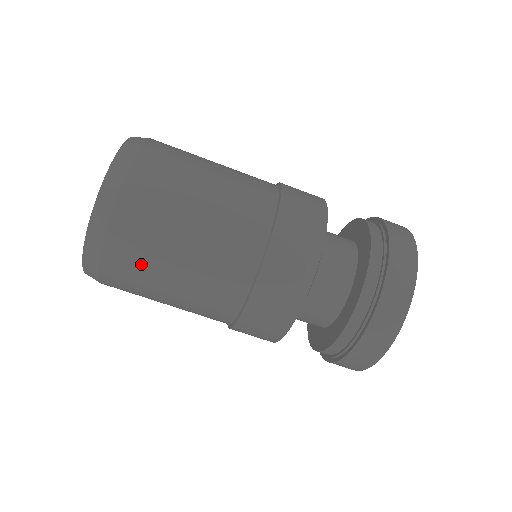
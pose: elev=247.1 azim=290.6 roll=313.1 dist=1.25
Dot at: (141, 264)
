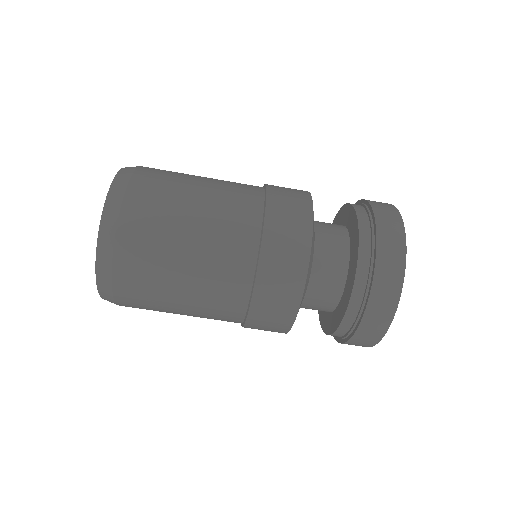
Dot at: (154, 239)
